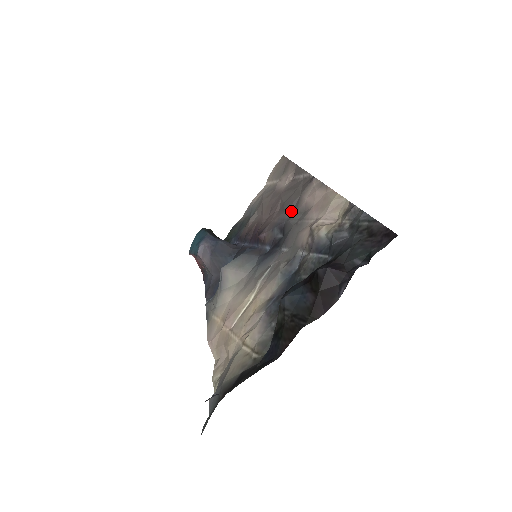
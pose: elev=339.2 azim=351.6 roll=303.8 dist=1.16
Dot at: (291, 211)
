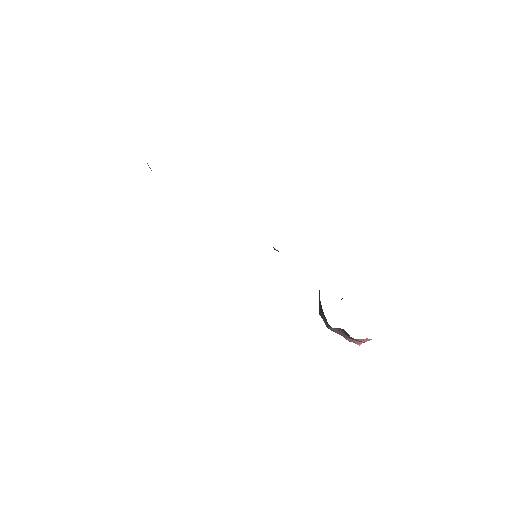
Dot at: occluded
